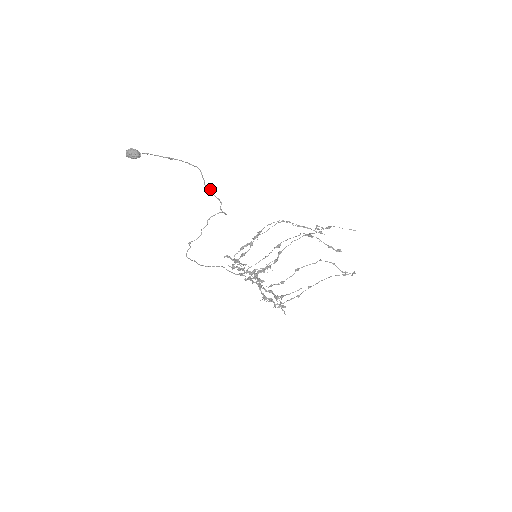
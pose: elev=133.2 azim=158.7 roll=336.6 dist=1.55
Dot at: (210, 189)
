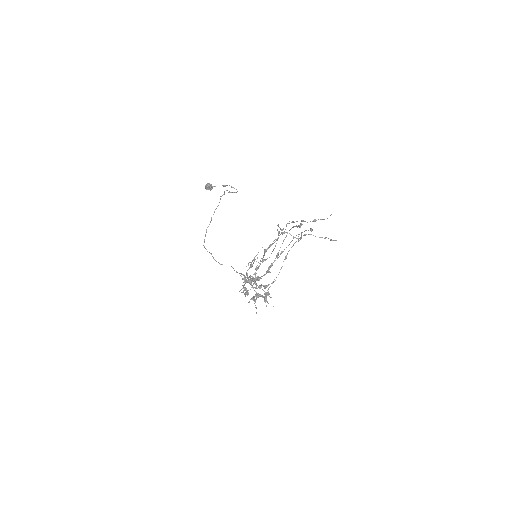
Dot at: occluded
